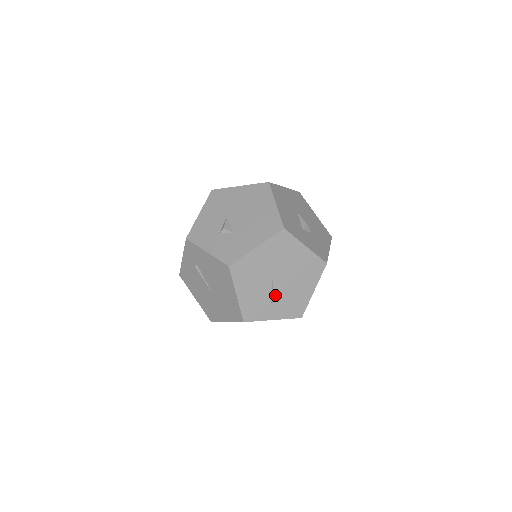
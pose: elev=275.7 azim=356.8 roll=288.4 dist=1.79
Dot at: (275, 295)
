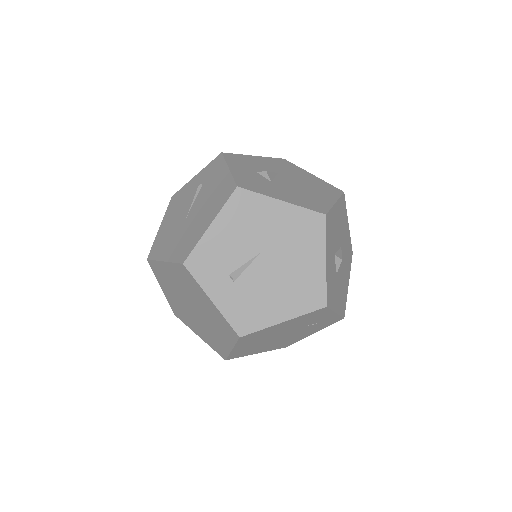
Dot at: (243, 275)
